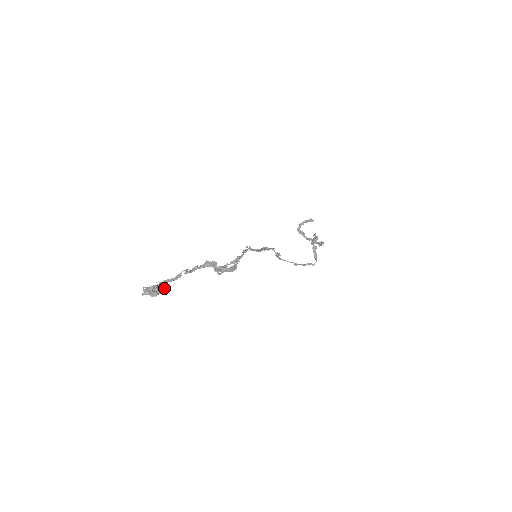
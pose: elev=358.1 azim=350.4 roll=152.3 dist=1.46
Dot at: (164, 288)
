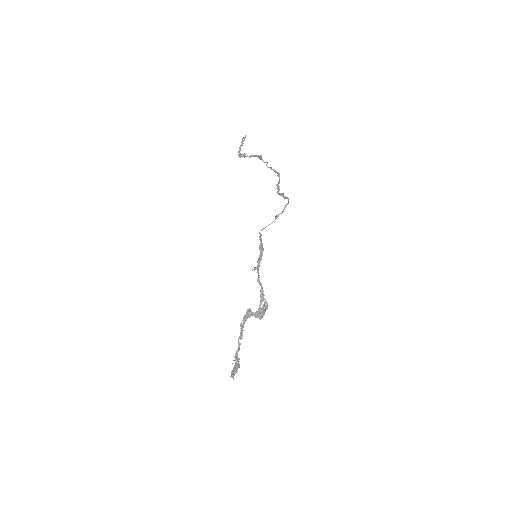
Dot at: (239, 361)
